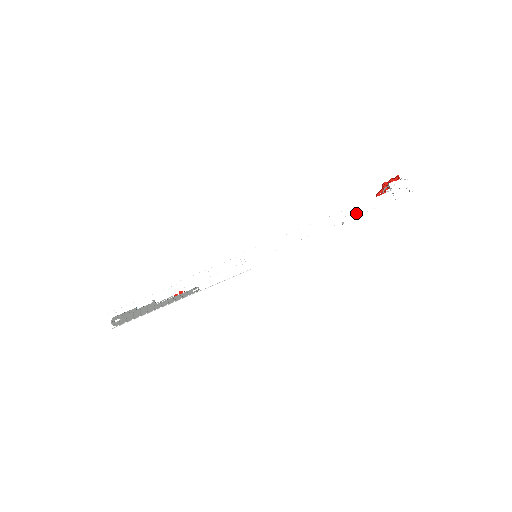
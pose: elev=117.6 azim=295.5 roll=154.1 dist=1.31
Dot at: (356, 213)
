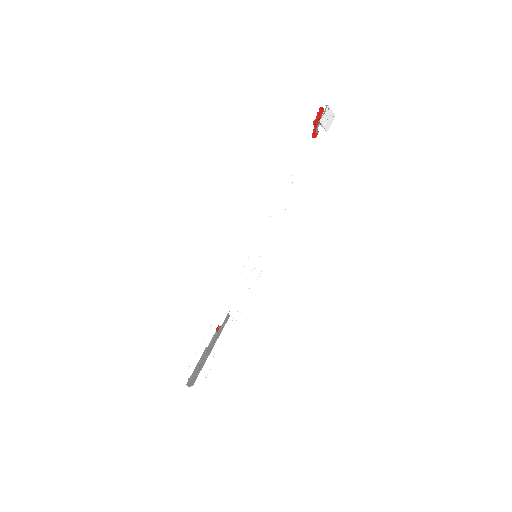
Dot at: (307, 166)
